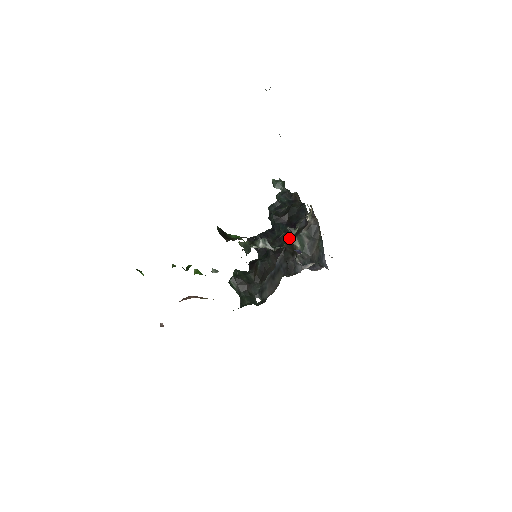
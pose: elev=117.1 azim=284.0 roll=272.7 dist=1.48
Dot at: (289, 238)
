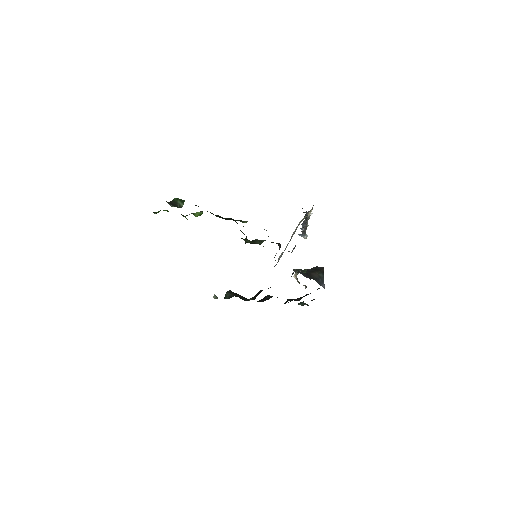
Dot at: occluded
